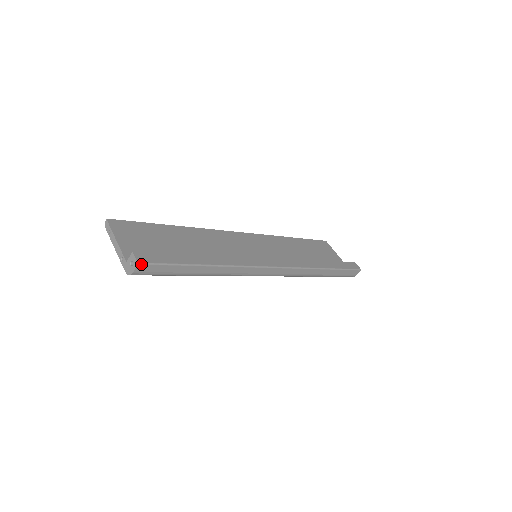
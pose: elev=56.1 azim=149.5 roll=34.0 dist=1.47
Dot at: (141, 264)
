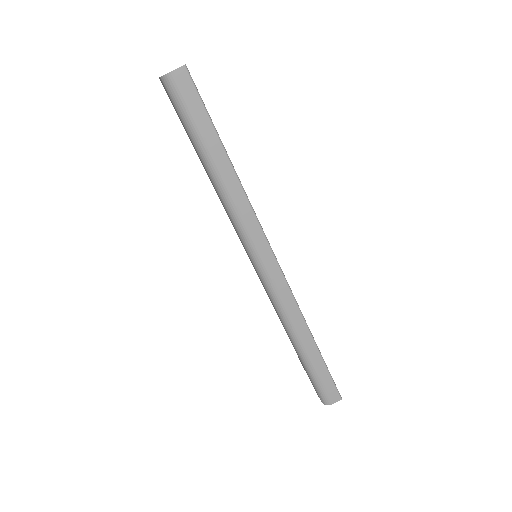
Dot at: (187, 70)
